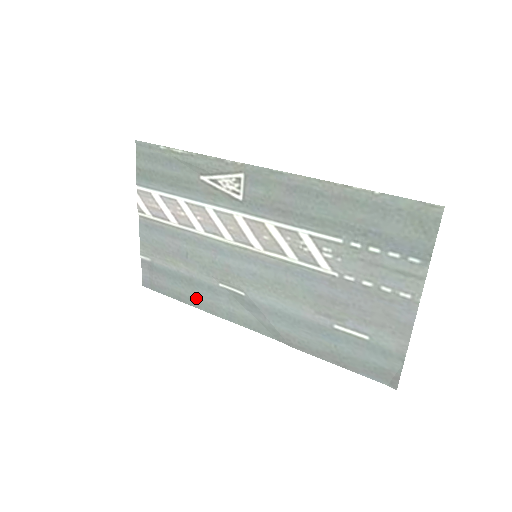
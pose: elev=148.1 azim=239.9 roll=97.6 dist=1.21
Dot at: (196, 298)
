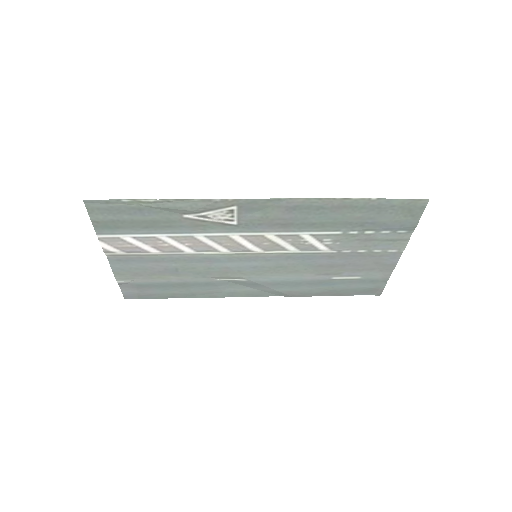
Dot at: (193, 293)
